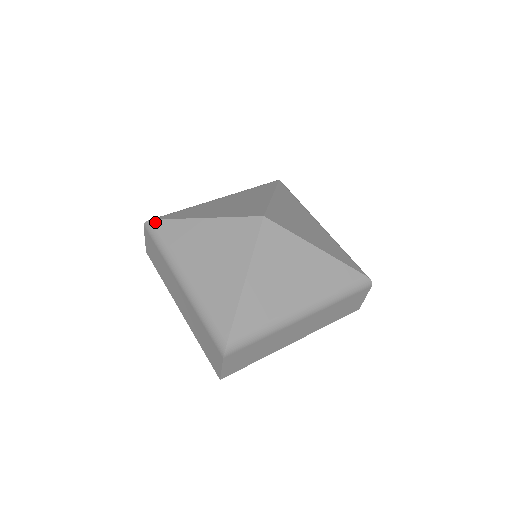
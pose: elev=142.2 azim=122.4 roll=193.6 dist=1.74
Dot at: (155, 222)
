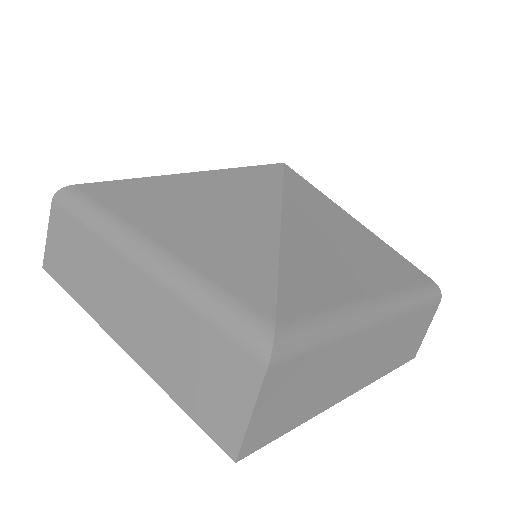
Dot at: (79, 186)
